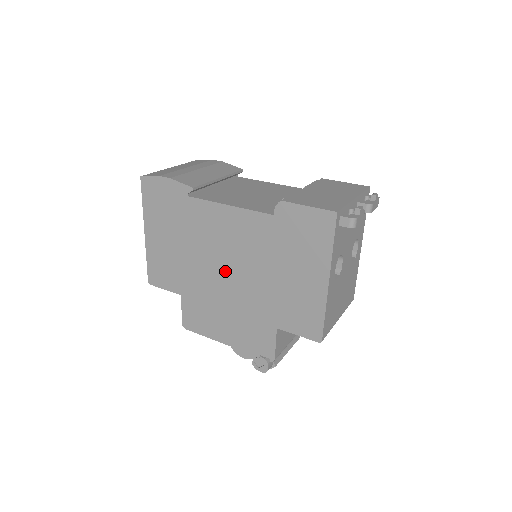
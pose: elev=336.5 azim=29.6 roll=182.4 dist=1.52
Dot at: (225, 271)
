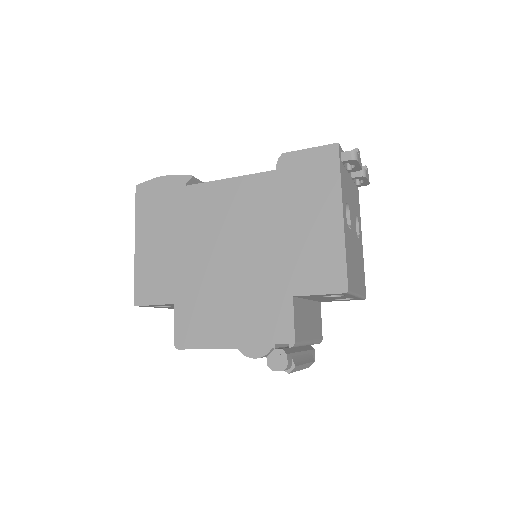
Dot at: (227, 251)
